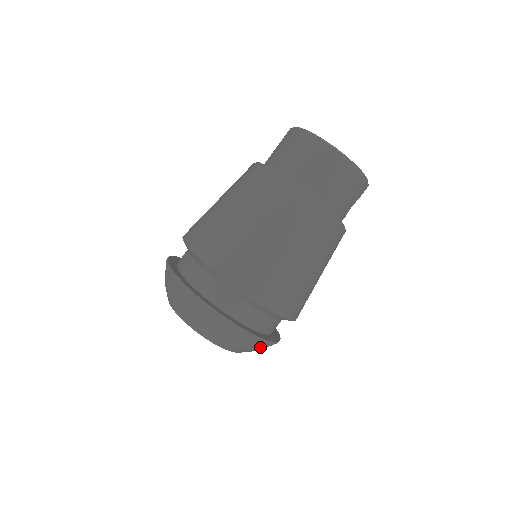
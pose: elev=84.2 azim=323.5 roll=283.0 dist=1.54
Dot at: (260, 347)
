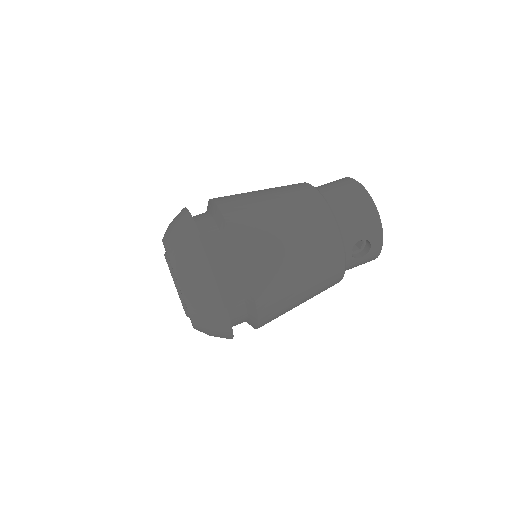
Dot at: (208, 295)
